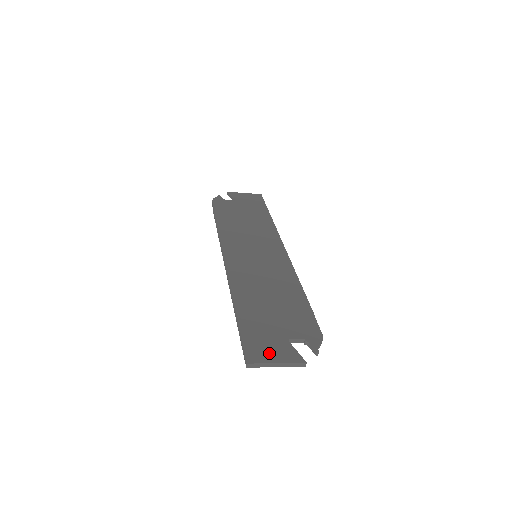
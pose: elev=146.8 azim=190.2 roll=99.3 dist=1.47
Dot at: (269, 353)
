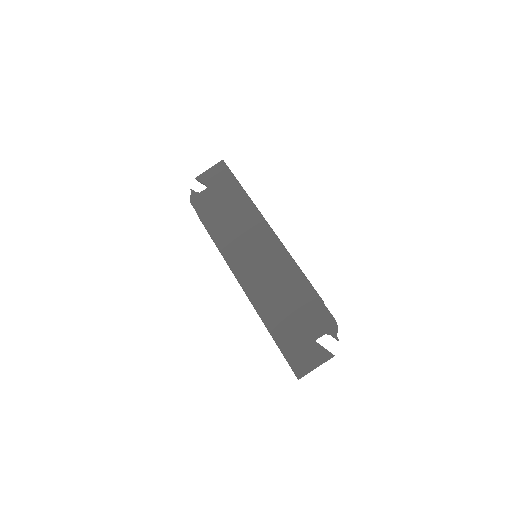
Dot at: (308, 361)
